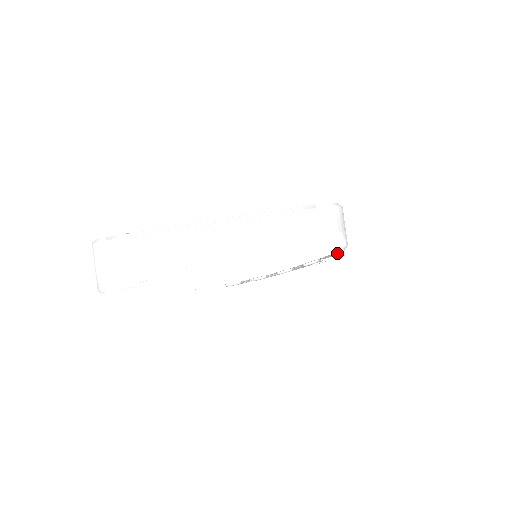
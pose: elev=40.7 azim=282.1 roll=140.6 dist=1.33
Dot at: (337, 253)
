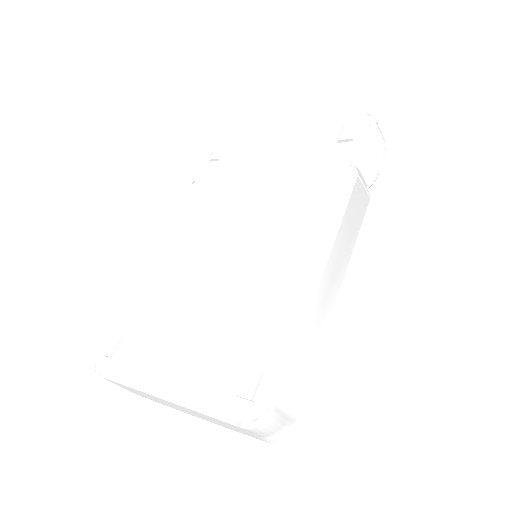
Dot at: occluded
